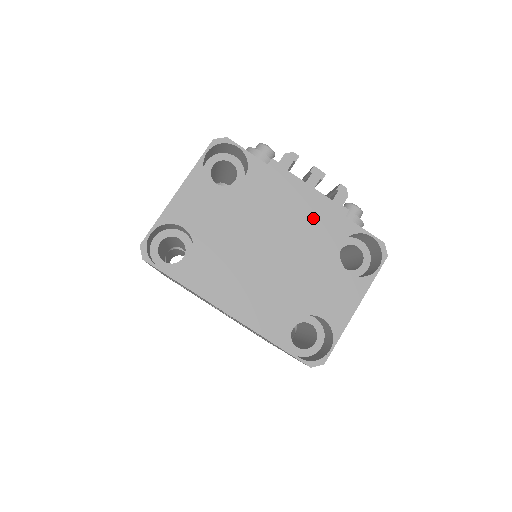
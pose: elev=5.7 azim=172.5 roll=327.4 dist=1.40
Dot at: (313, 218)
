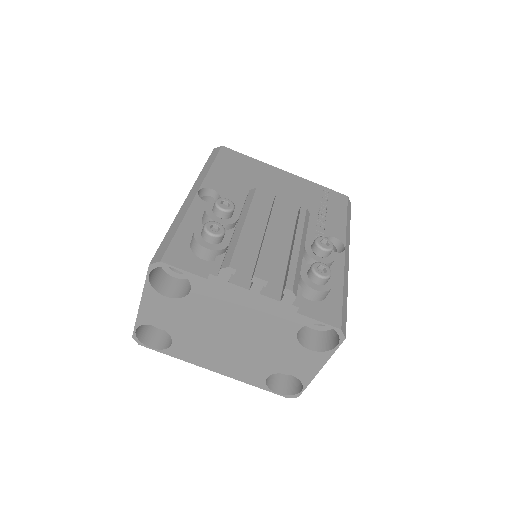
Dot at: (265, 315)
